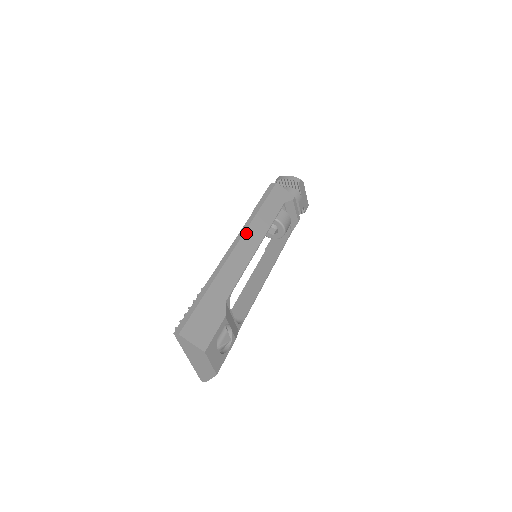
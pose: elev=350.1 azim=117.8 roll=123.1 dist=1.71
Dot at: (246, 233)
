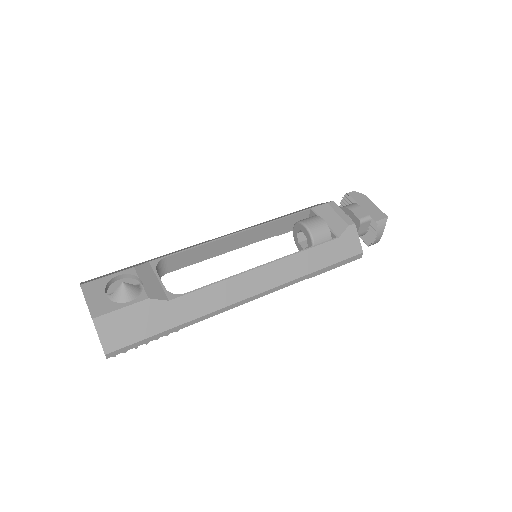
Dot at: occluded
